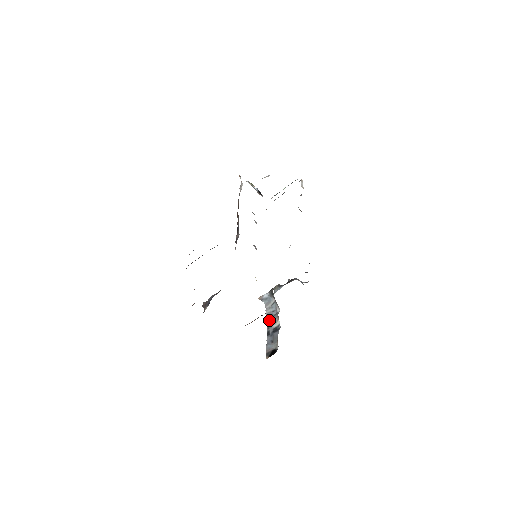
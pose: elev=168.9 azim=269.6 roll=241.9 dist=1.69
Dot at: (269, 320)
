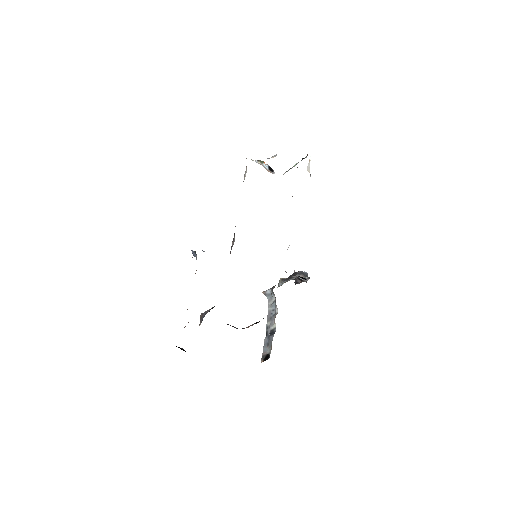
Dot at: (268, 320)
